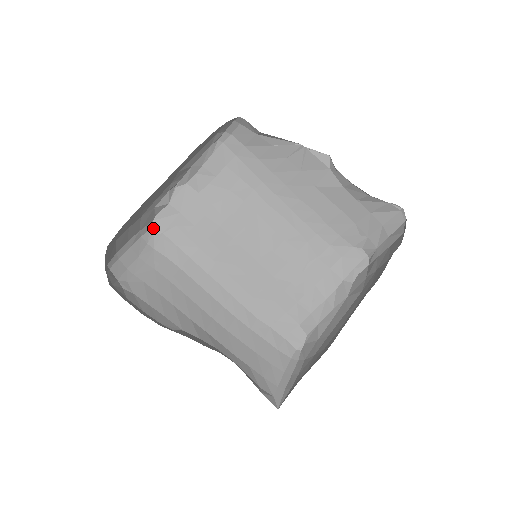
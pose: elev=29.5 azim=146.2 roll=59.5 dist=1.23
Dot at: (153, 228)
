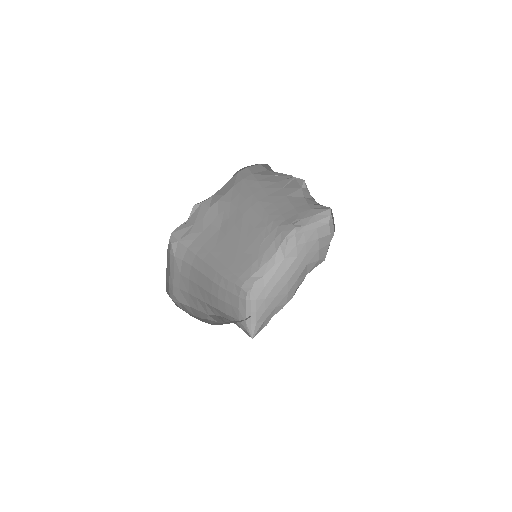
Dot at: (171, 239)
